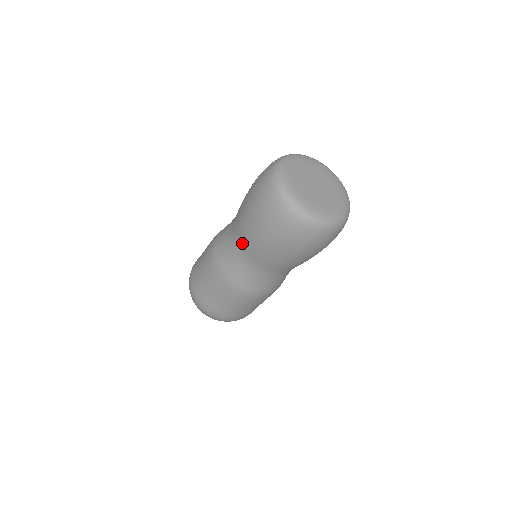
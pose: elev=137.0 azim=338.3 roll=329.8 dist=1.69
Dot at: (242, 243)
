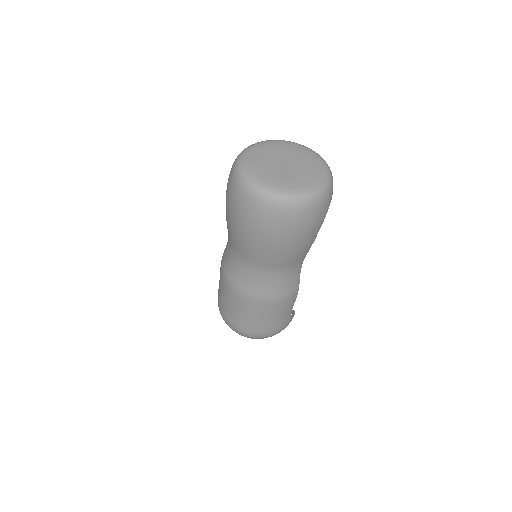
Dot at: (229, 237)
